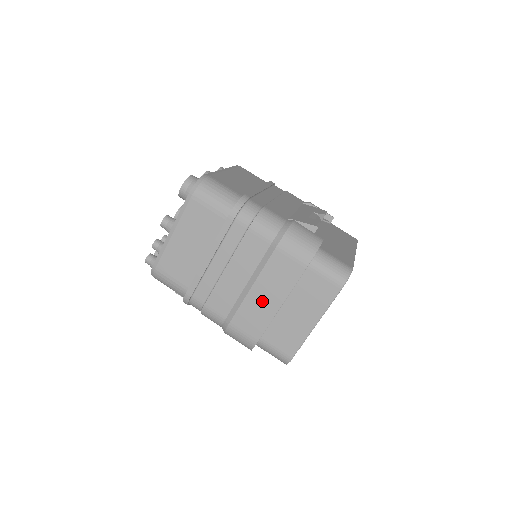
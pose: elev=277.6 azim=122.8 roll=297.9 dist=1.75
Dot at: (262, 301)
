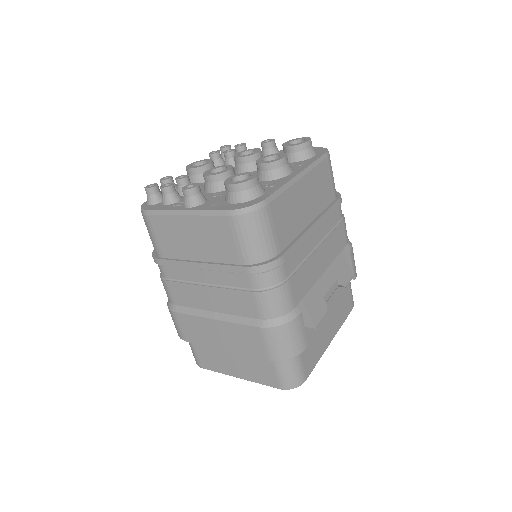
Dot at: (213, 333)
